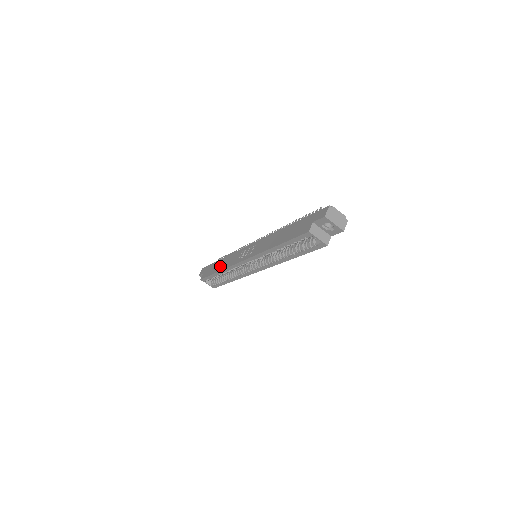
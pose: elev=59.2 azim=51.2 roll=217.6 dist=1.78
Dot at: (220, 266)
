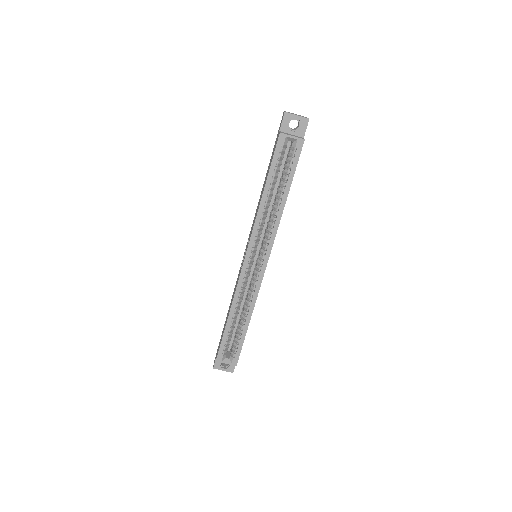
Dot at: (228, 313)
